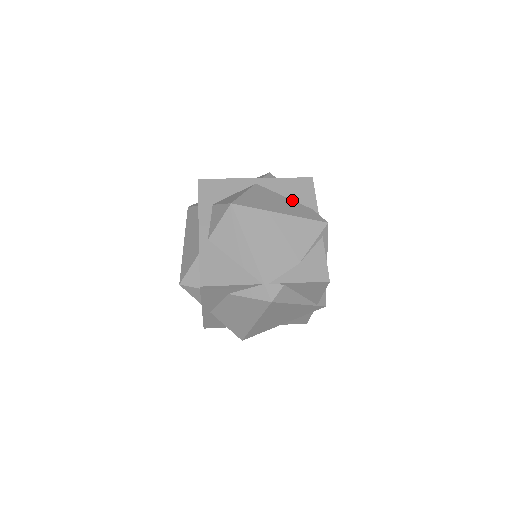
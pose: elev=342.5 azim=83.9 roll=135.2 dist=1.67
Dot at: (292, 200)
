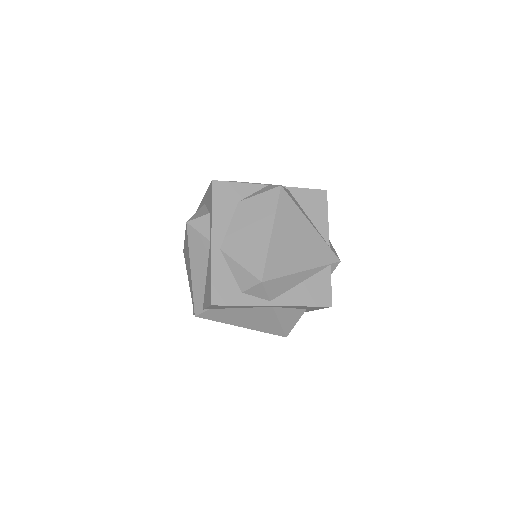
Dot at: occluded
